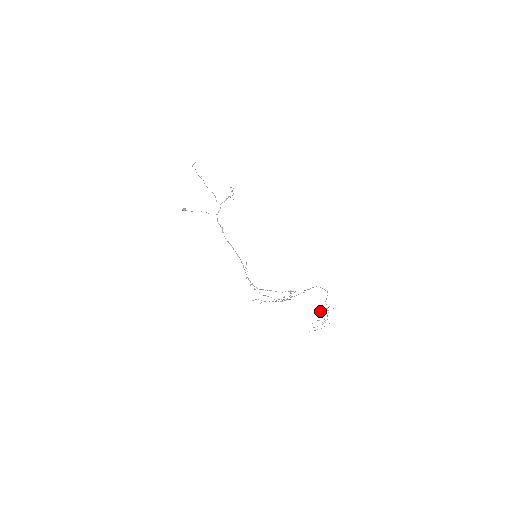
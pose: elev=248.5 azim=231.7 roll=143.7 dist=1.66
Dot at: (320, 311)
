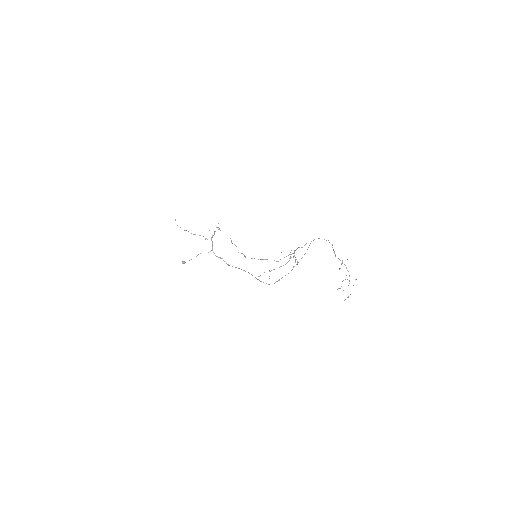
Dot at: occluded
